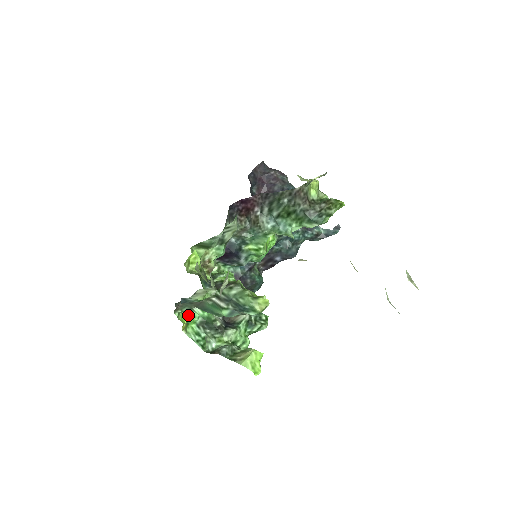
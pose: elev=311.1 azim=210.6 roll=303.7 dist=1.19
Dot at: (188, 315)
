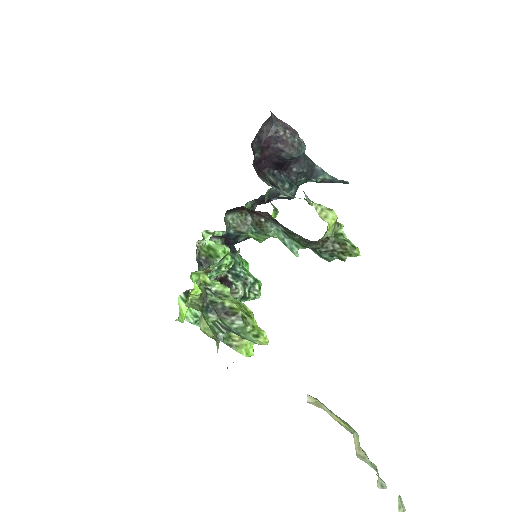
Dot at: (186, 308)
